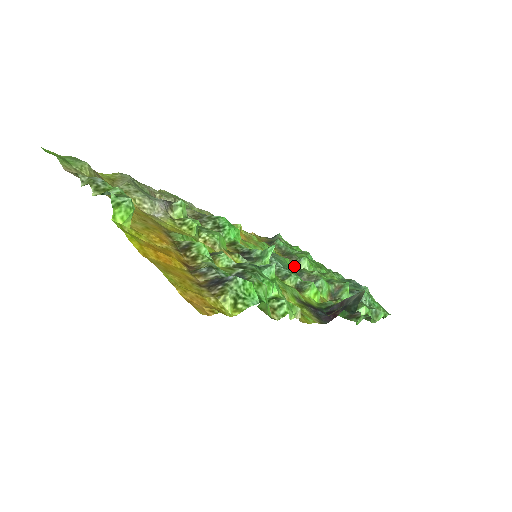
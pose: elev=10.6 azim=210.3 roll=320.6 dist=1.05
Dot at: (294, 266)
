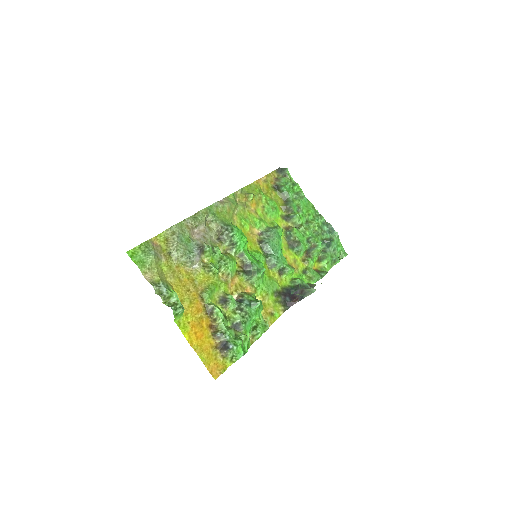
Dot at: (289, 220)
